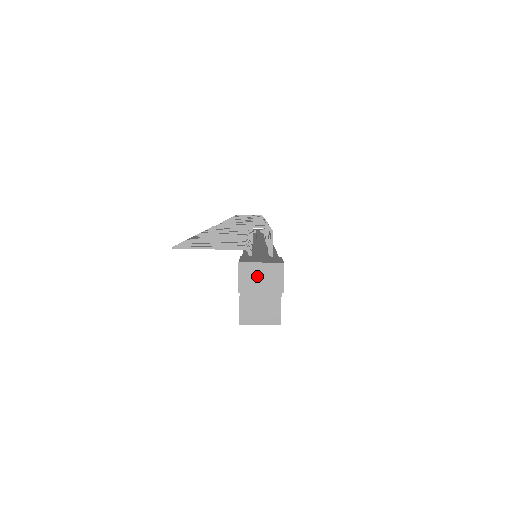
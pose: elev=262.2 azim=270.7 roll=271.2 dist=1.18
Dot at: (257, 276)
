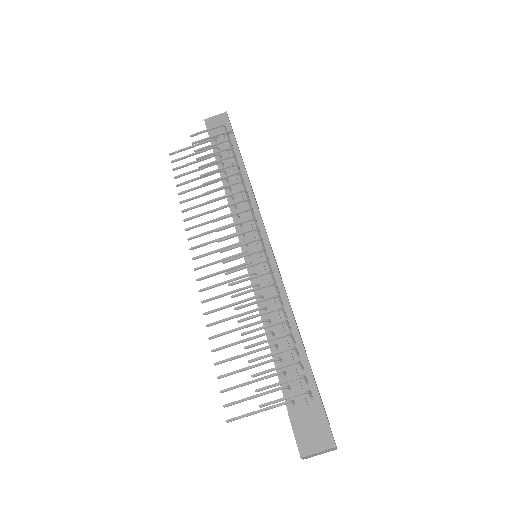
Dot at: (316, 454)
